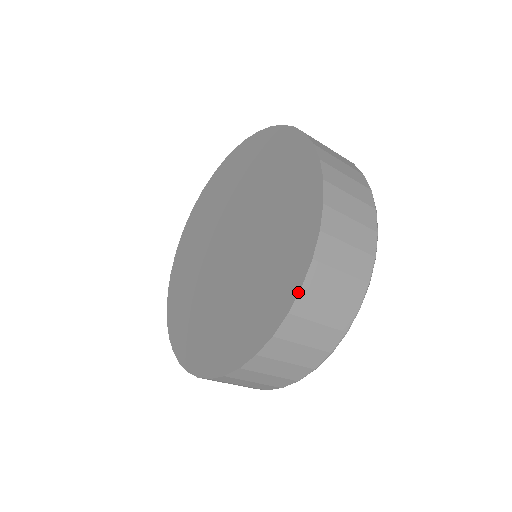
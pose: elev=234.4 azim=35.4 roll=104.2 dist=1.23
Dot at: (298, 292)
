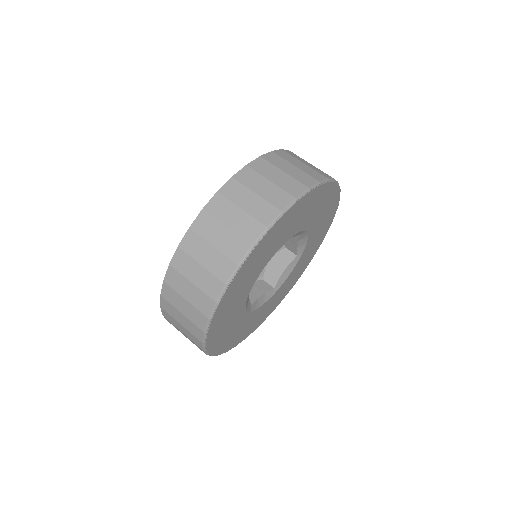
Dot at: (228, 180)
